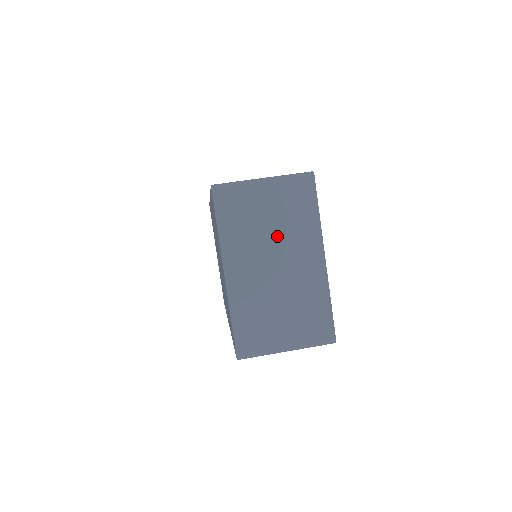
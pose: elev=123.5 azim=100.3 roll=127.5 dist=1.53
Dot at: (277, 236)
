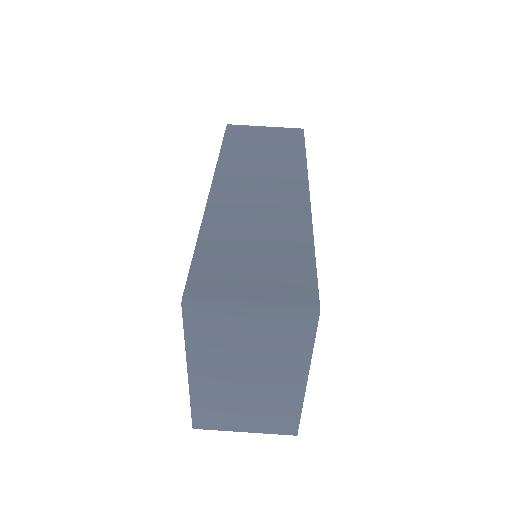
Dot at: (255, 358)
